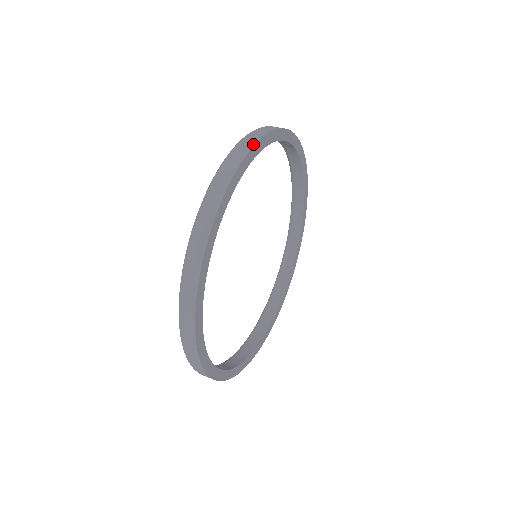
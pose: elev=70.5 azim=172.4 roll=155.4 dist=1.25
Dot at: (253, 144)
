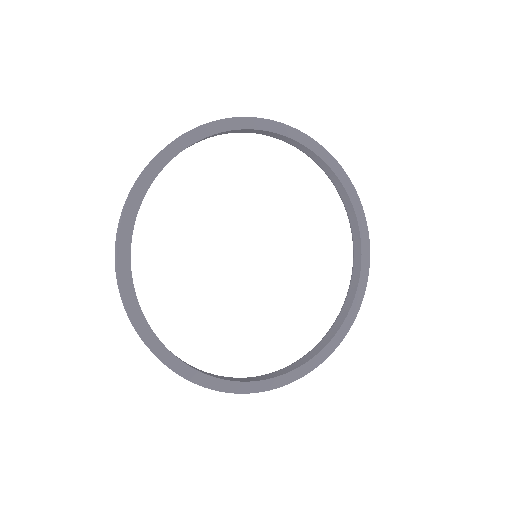
Dot at: (268, 120)
